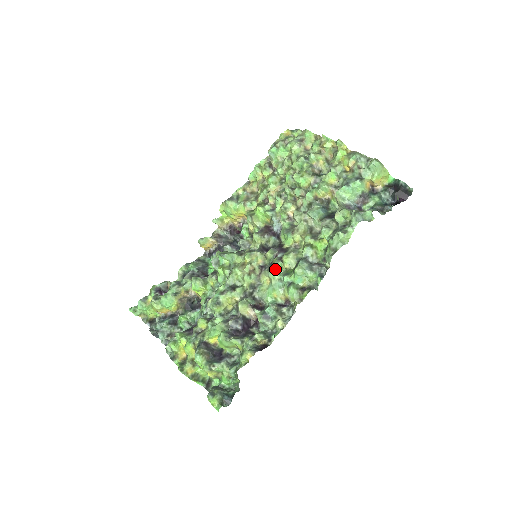
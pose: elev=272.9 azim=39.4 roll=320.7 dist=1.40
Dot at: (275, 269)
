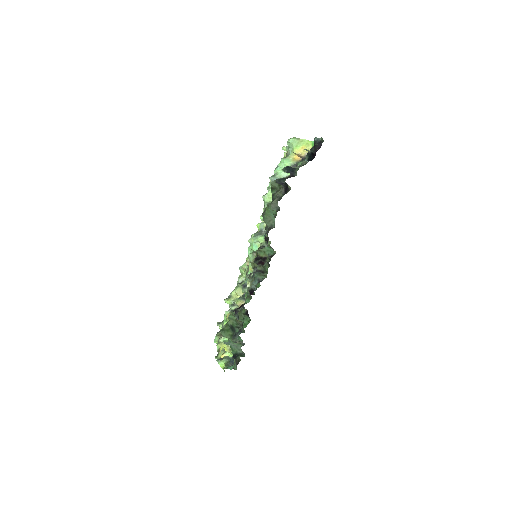
Dot at: (248, 251)
